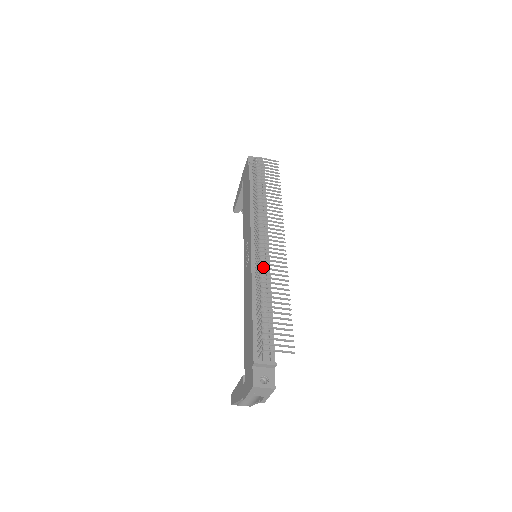
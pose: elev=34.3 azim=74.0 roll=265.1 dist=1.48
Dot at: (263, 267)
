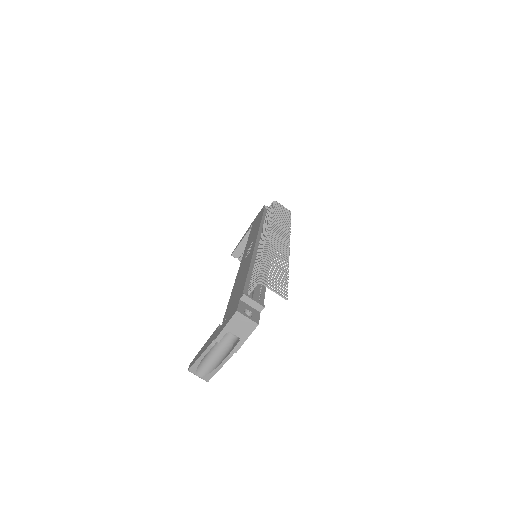
Dot at: occluded
